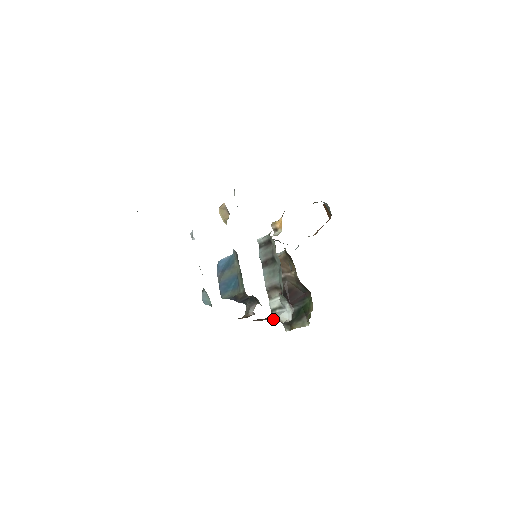
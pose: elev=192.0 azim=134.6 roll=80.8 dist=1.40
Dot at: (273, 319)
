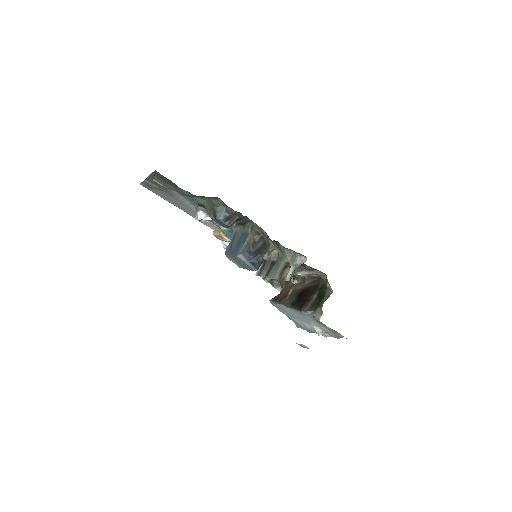
Dot at: occluded
